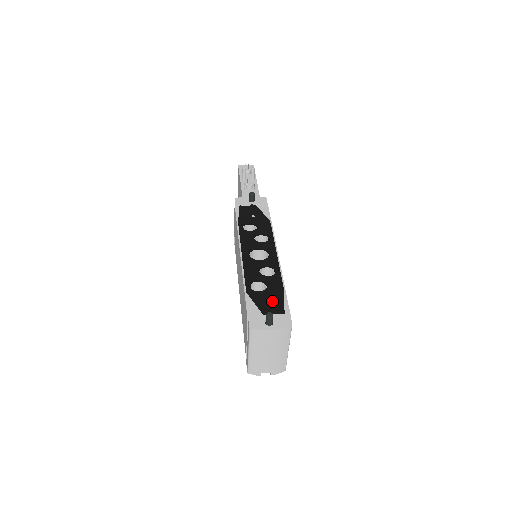
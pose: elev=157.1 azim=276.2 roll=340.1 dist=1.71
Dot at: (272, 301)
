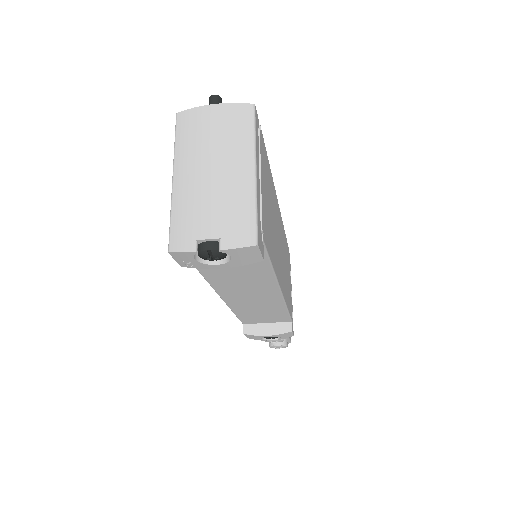
Dot at: occluded
